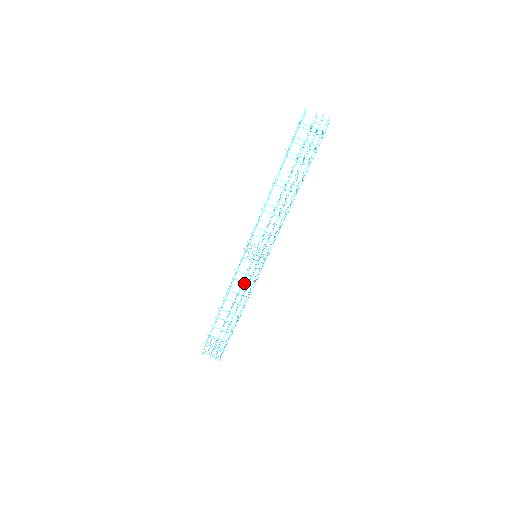
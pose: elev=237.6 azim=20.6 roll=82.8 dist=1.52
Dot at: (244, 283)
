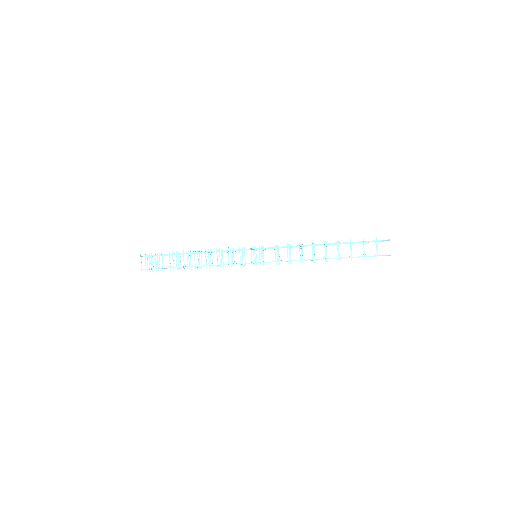
Dot at: (231, 265)
